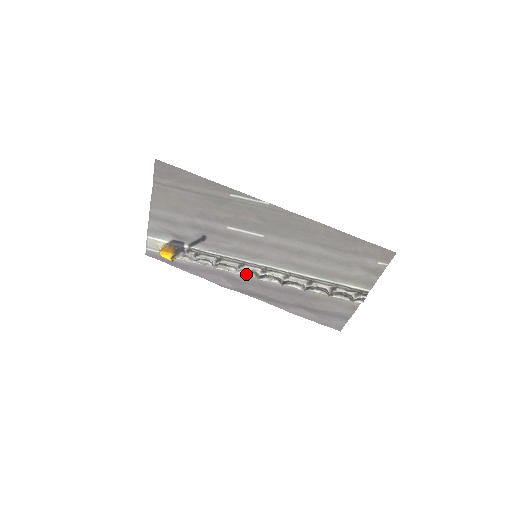
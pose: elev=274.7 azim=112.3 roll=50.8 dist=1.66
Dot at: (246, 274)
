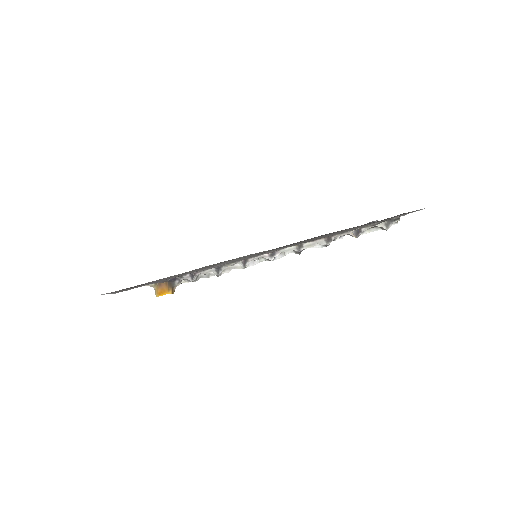
Dot at: (255, 263)
